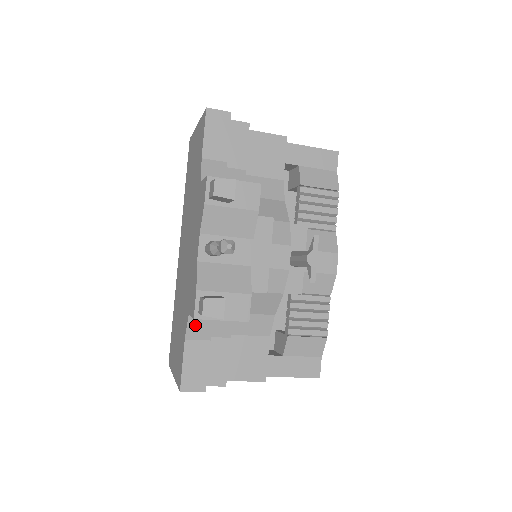
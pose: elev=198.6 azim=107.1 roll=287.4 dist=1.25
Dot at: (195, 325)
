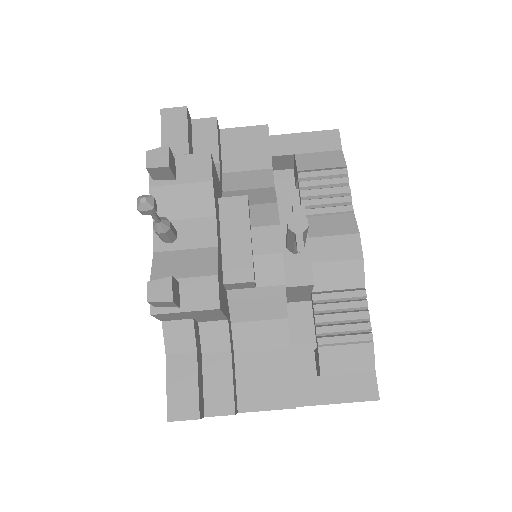
Dot at: (173, 334)
